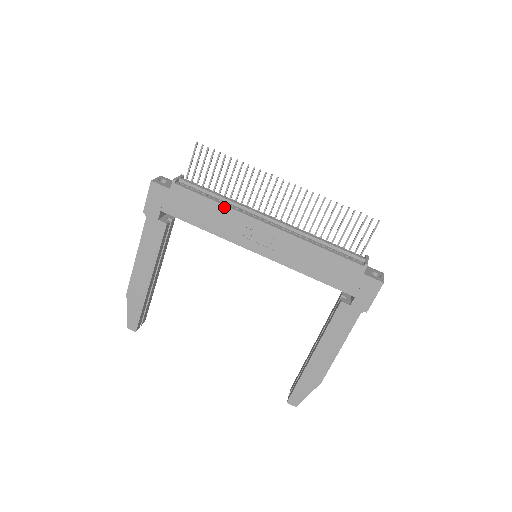
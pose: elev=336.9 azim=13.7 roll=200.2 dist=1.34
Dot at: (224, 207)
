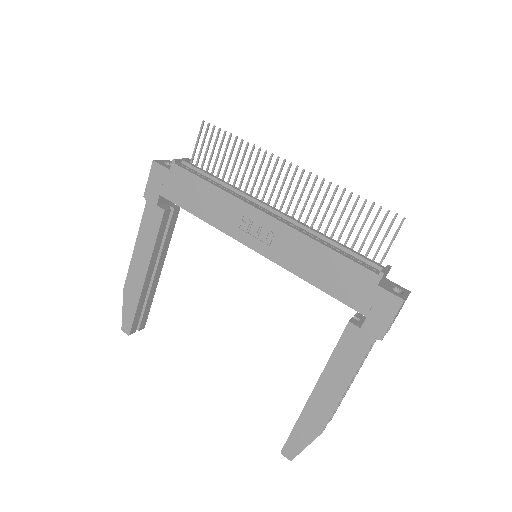
Dot at: (221, 191)
